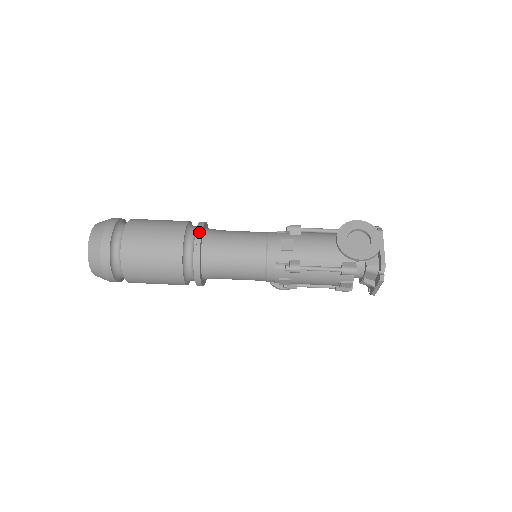
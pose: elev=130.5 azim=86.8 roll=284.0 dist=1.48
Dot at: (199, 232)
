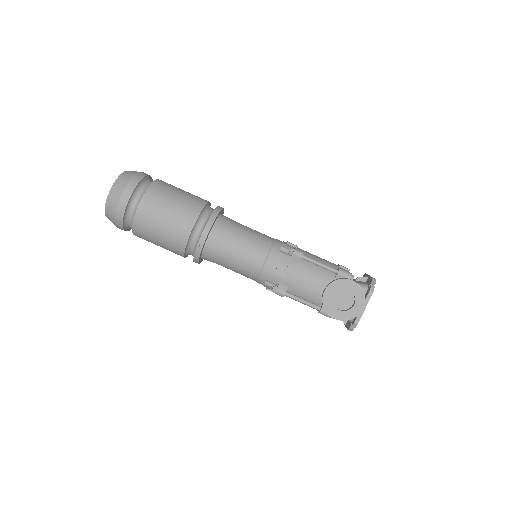
Dot at: (207, 230)
